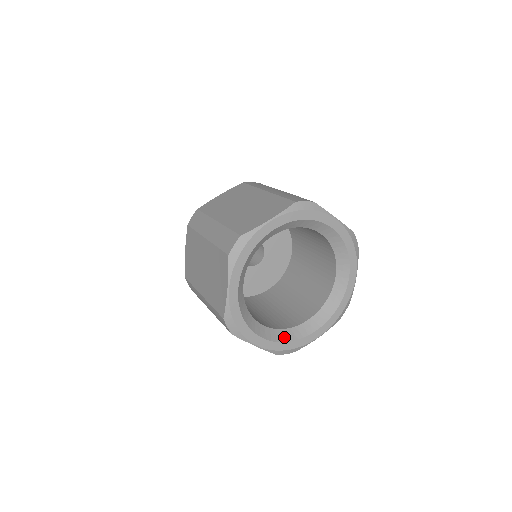
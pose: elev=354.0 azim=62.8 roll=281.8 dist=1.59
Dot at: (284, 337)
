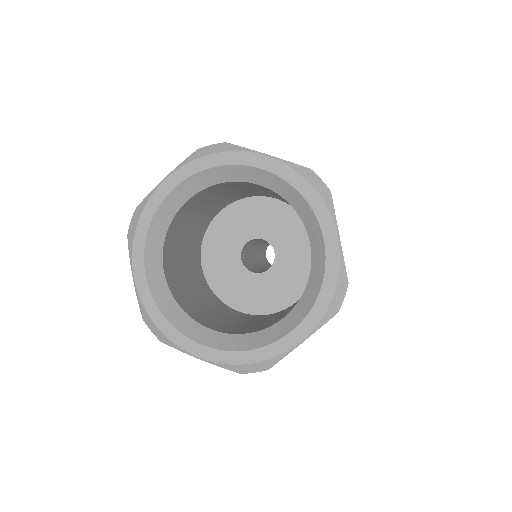
Dot at: (241, 344)
